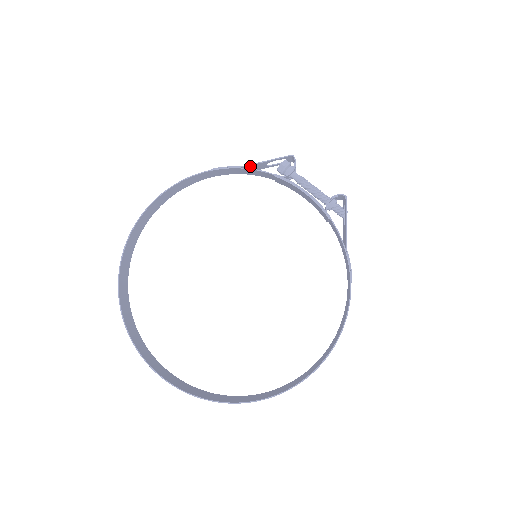
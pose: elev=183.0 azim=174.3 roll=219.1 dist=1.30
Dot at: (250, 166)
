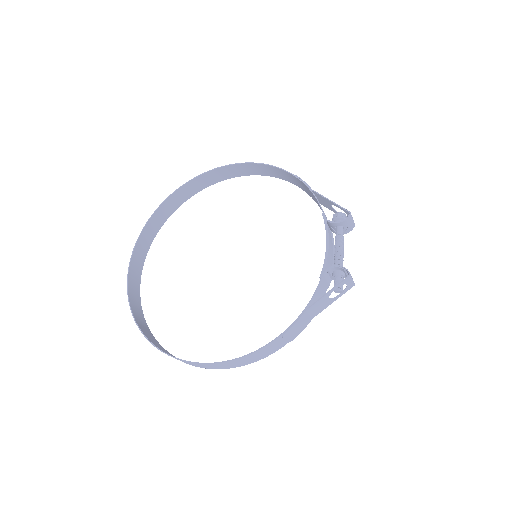
Dot at: (318, 195)
